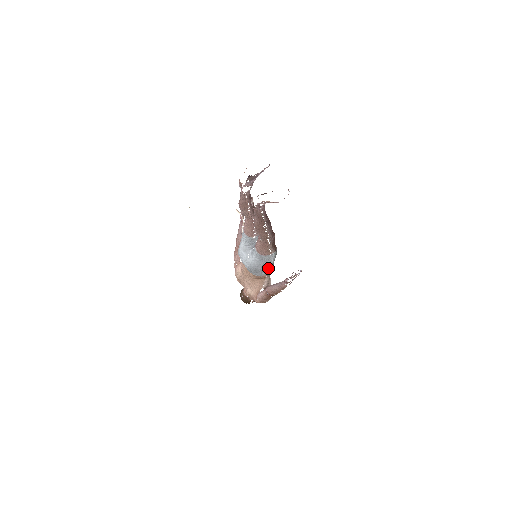
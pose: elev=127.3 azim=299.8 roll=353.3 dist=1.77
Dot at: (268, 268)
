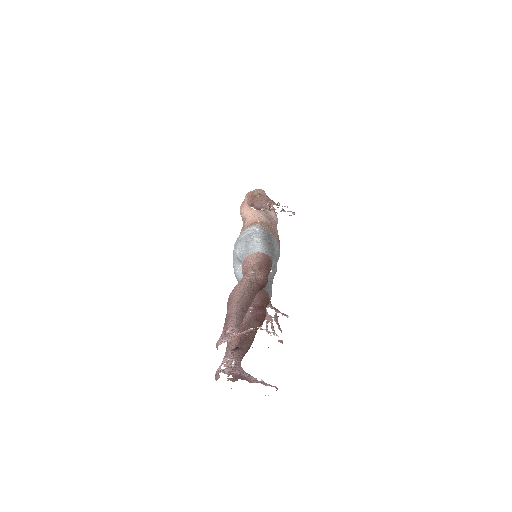
Dot at: occluded
